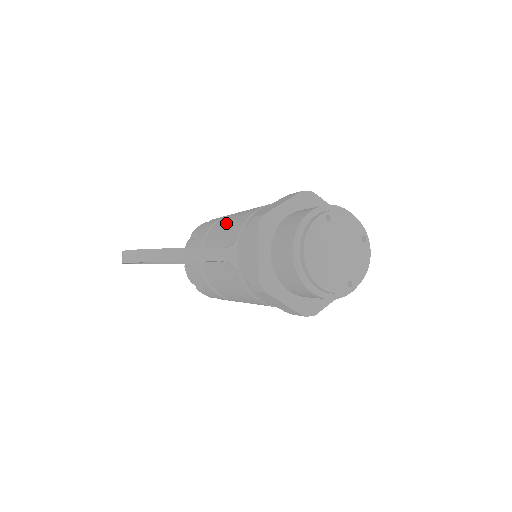
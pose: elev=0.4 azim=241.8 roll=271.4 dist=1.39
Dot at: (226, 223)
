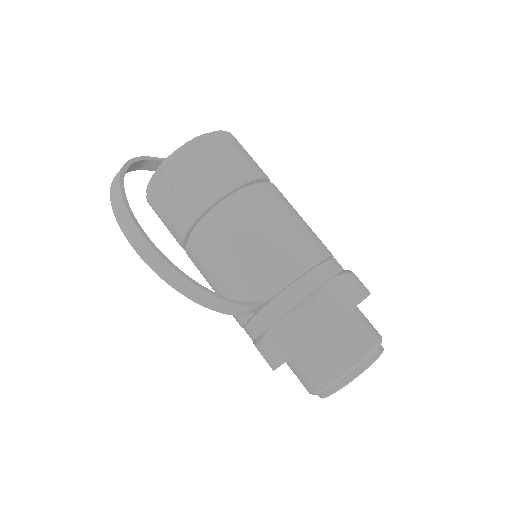
Dot at: (263, 229)
